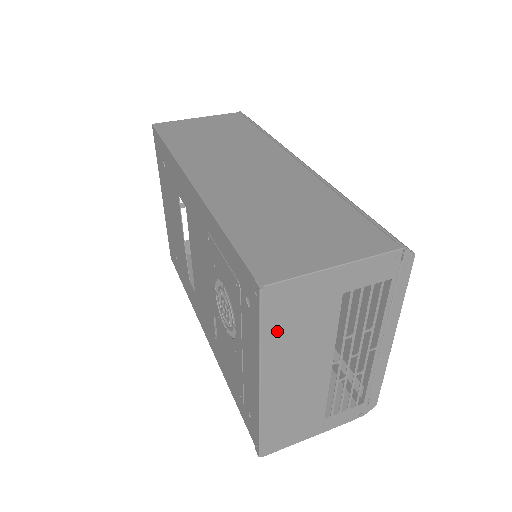
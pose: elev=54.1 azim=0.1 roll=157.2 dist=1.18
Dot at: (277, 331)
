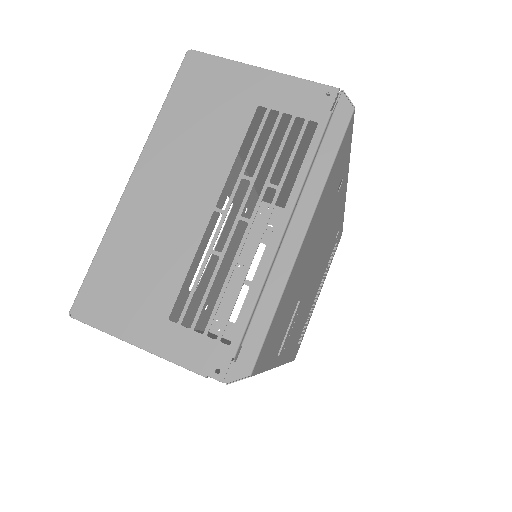
Dot at: (180, 109)
